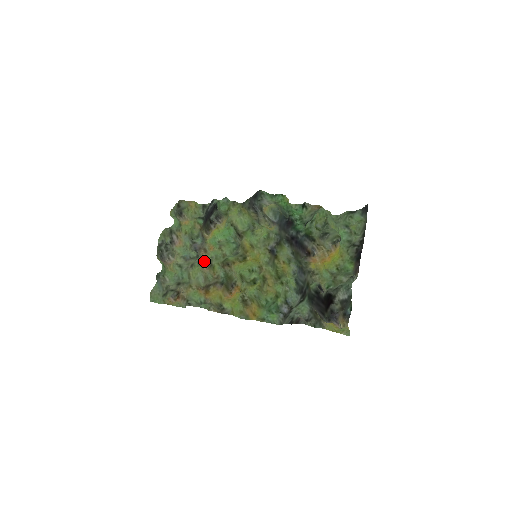
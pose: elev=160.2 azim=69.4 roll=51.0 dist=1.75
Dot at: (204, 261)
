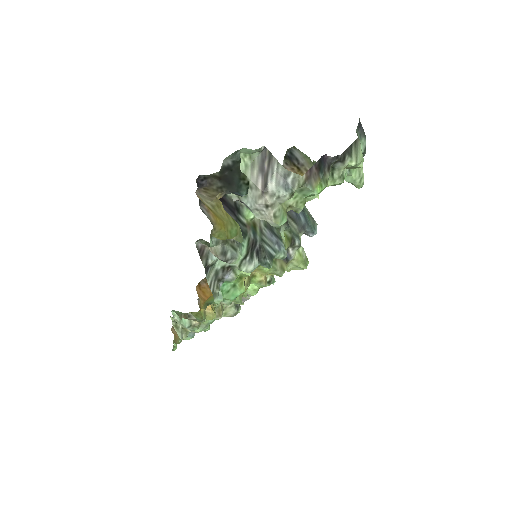
Dot at: occluded
